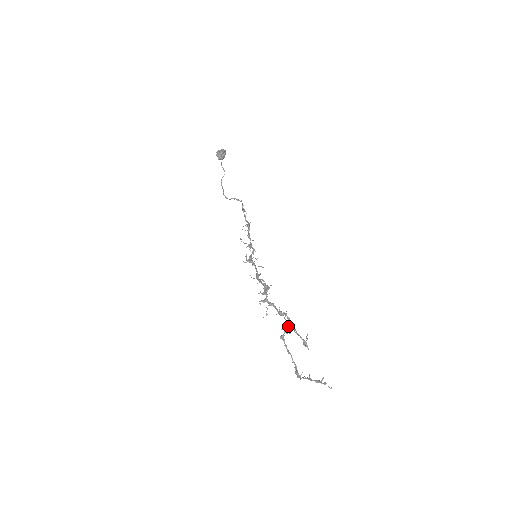
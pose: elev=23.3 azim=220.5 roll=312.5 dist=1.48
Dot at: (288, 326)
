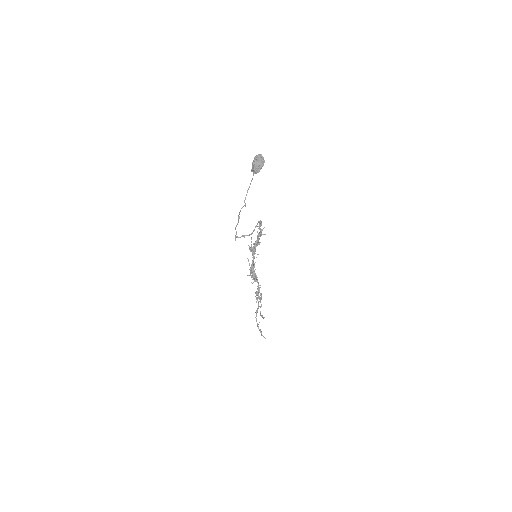
Dot at: occluded
